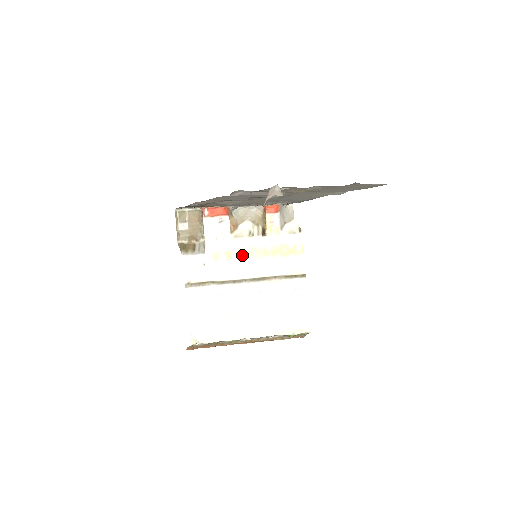
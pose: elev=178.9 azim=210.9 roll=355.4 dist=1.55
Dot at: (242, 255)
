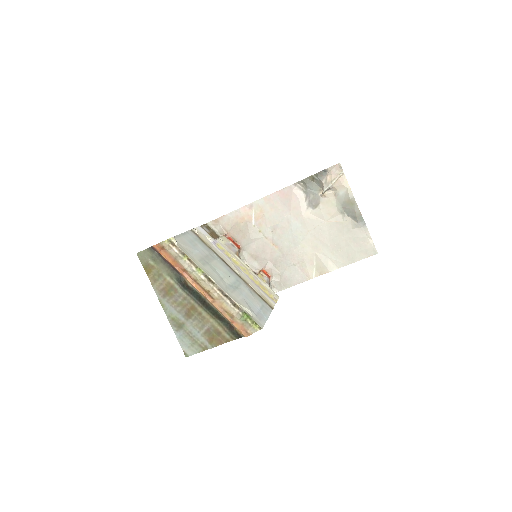
Dot at: (236, 263)
